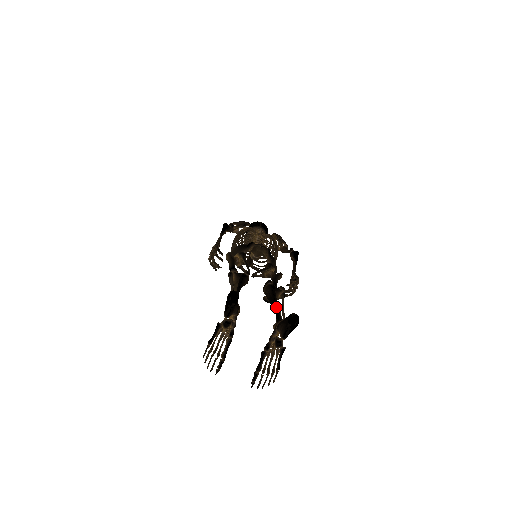
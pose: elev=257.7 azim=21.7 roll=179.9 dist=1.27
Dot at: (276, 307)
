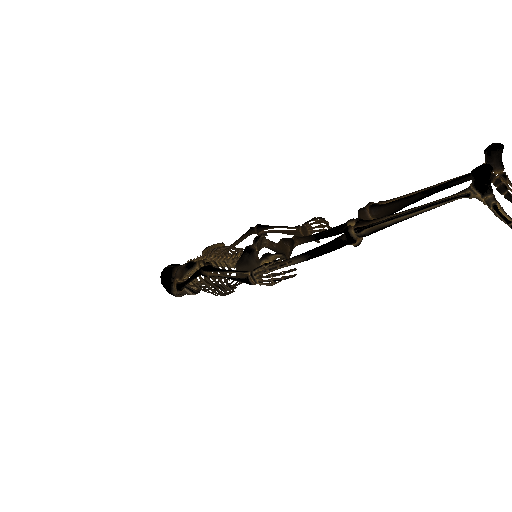
Dot at: (430, 189)
